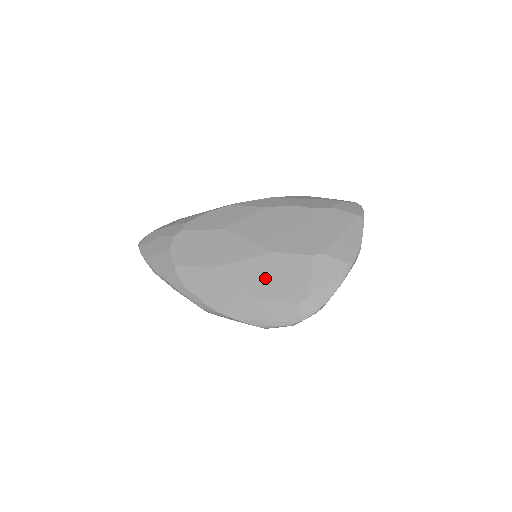
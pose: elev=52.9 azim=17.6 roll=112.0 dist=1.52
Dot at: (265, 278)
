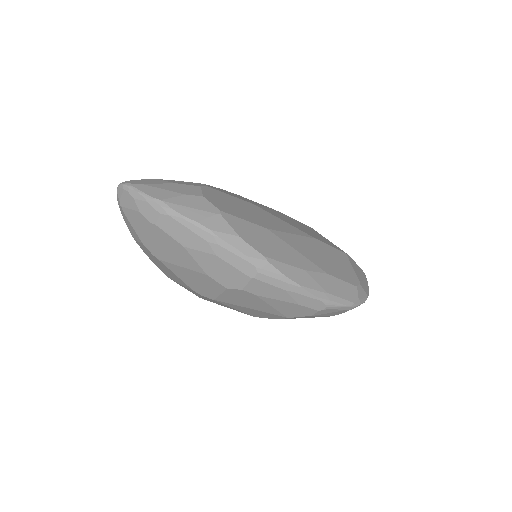
Dot at: (319, 256)
